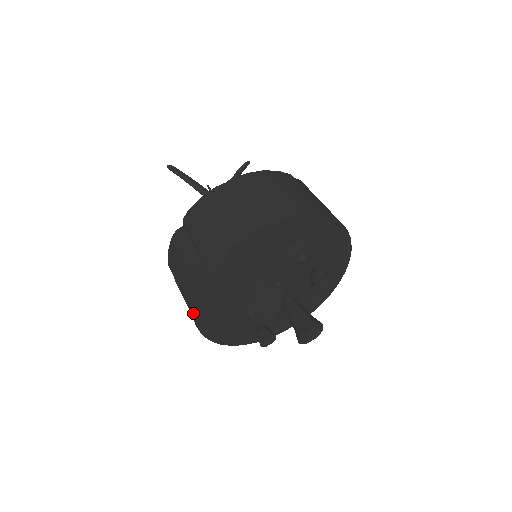
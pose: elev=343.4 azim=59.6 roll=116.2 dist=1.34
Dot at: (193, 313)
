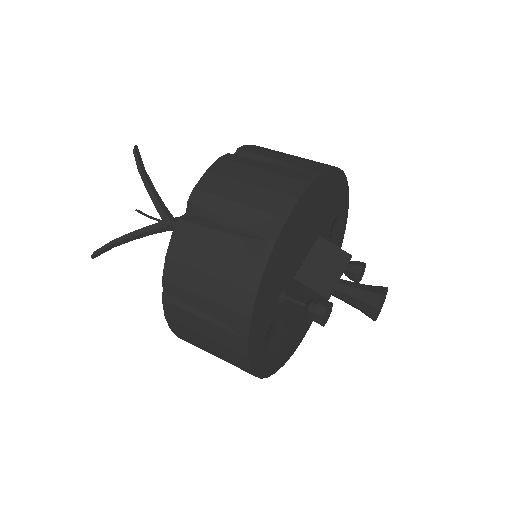
Dot at: (285, 215)
